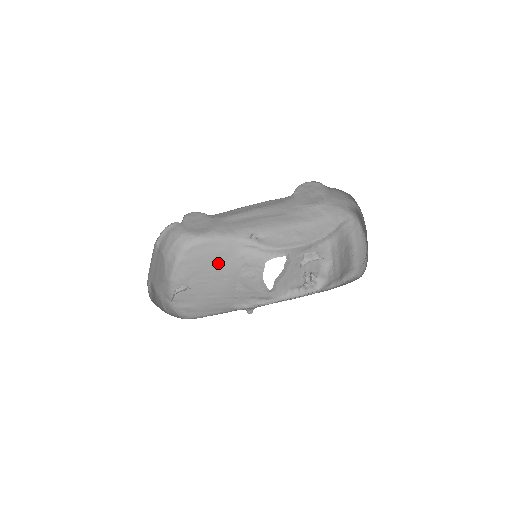
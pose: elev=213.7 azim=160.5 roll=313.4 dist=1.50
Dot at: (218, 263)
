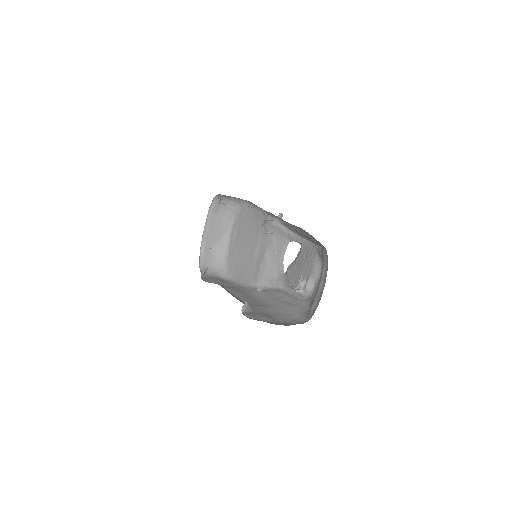
Dot at: (257, 231)
